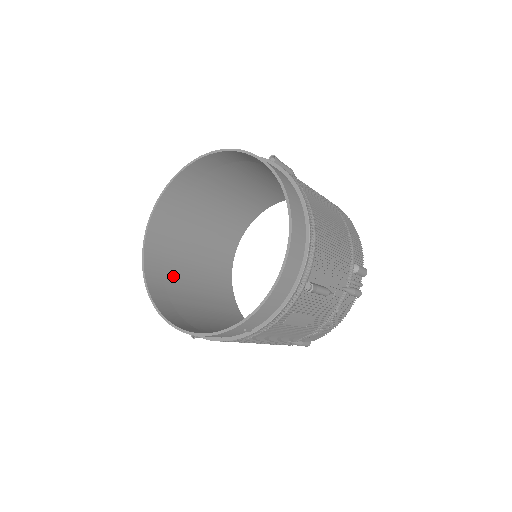
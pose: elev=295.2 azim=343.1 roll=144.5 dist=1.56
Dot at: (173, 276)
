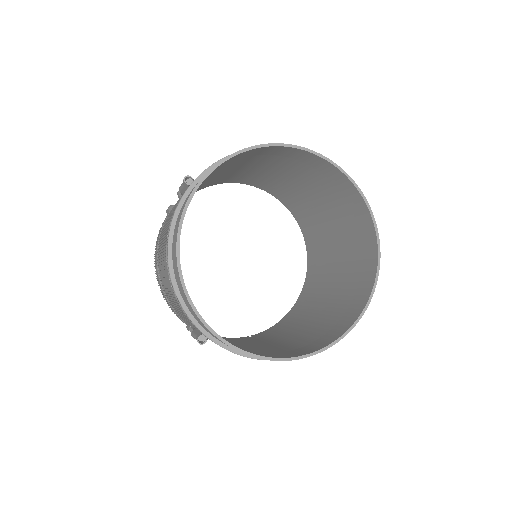
Dot at: occluded
